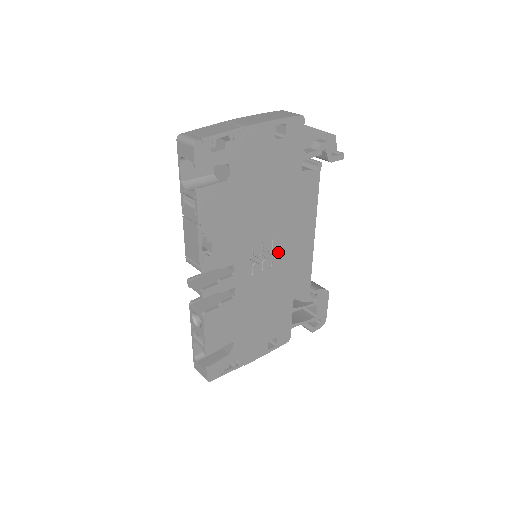
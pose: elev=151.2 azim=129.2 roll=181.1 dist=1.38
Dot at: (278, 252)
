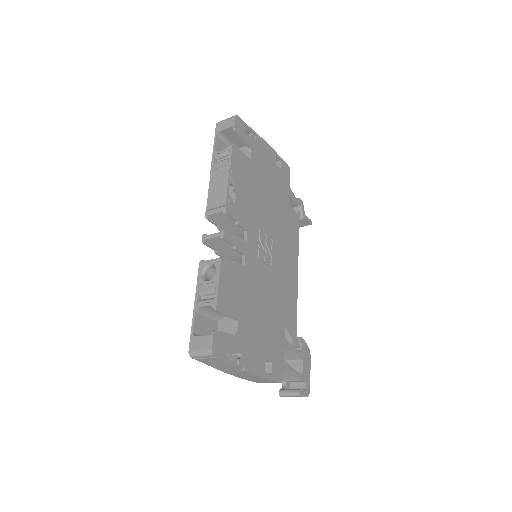
Dot at: (275, 257)
